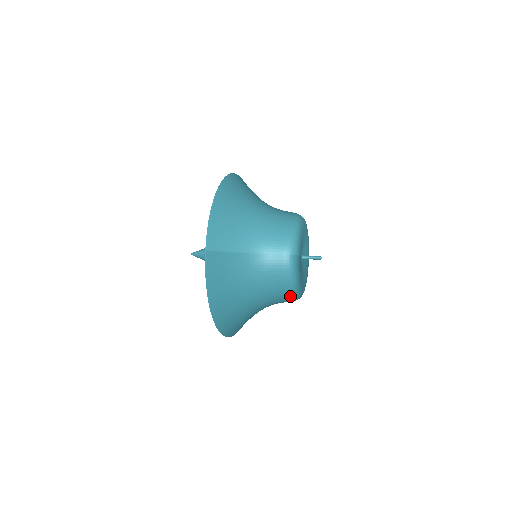
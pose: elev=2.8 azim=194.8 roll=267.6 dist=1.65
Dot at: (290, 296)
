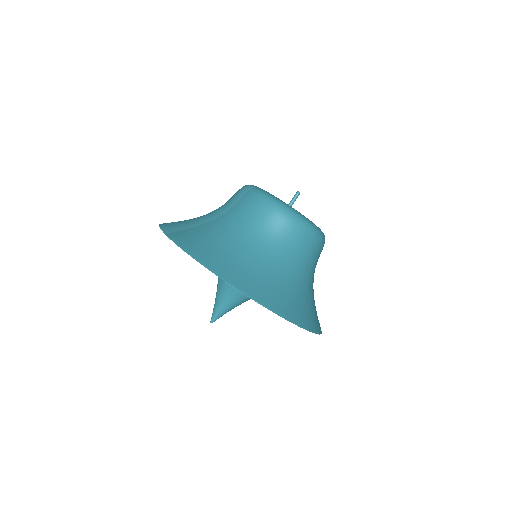
Dot at: (290, 219)
